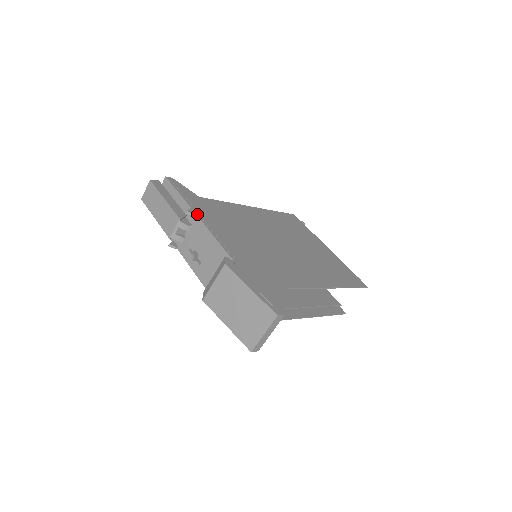
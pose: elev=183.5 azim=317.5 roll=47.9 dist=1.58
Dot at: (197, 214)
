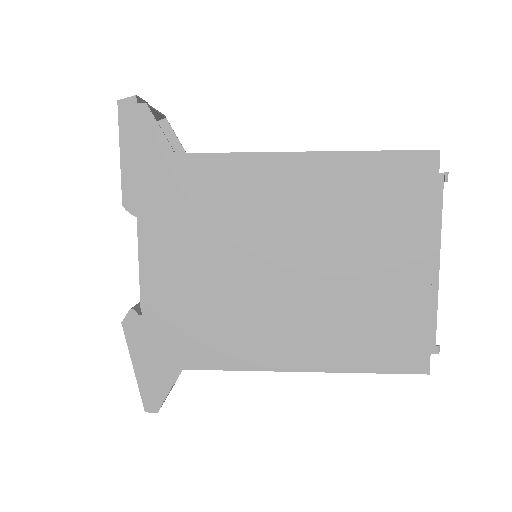
Dot at: (138, 211)
